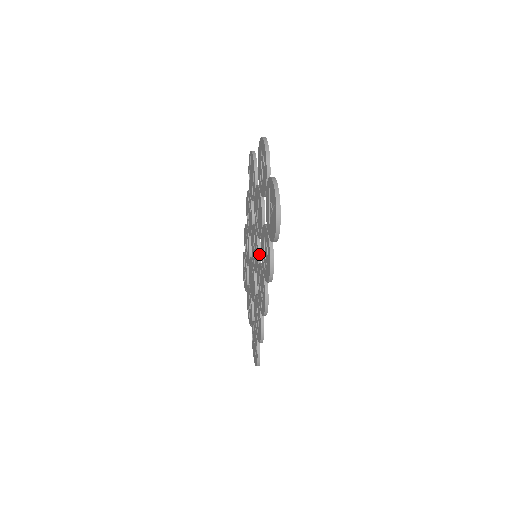
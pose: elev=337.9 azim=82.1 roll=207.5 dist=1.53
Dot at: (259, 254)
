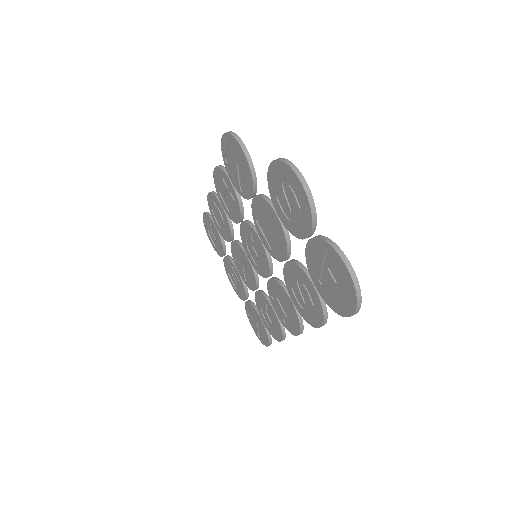
Dot at: (271, 267)
